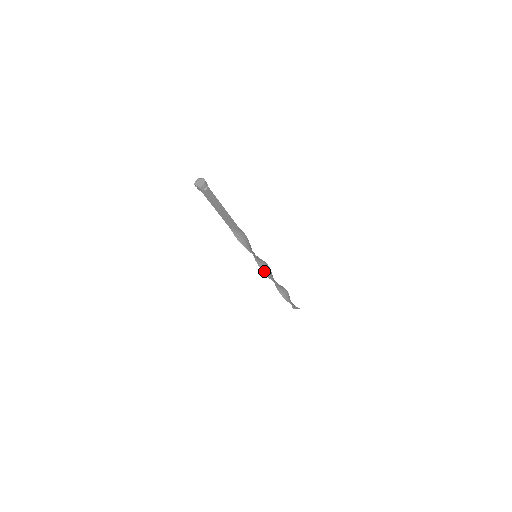
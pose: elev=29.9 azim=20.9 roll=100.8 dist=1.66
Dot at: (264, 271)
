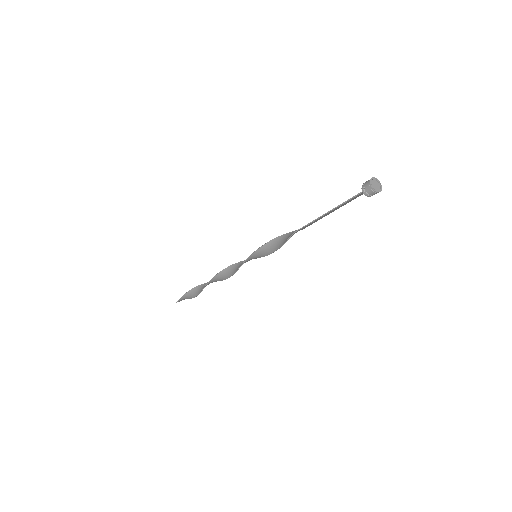
Dot at: (236, 271)
